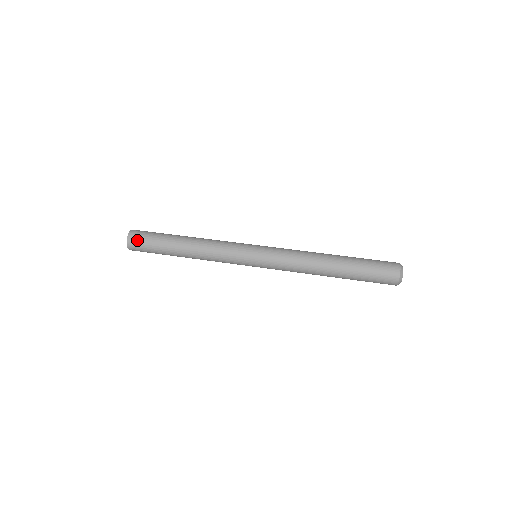
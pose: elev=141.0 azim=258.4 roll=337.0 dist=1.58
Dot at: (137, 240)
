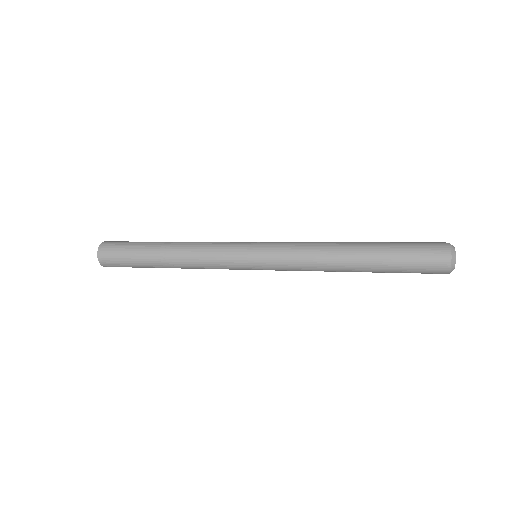
Dot at: (110, 249)
